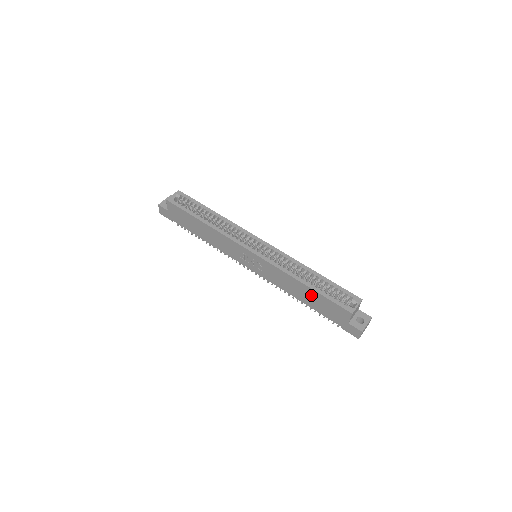
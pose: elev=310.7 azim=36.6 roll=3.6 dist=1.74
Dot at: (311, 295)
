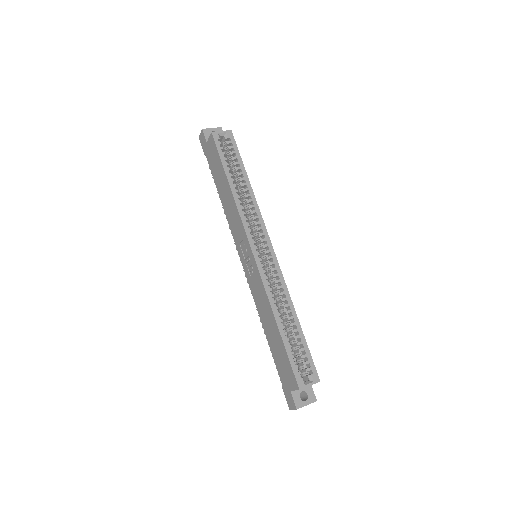
Dot at: (276, 338)
